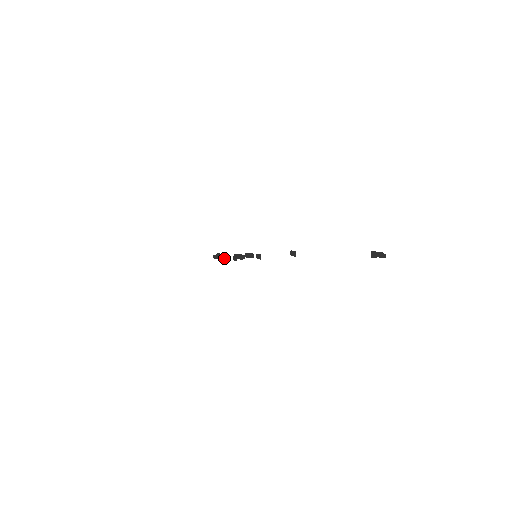
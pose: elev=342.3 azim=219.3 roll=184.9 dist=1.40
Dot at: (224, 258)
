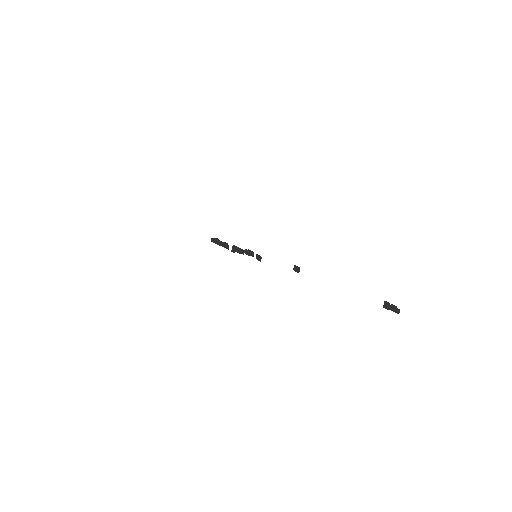
Dot at: (222, 245)
